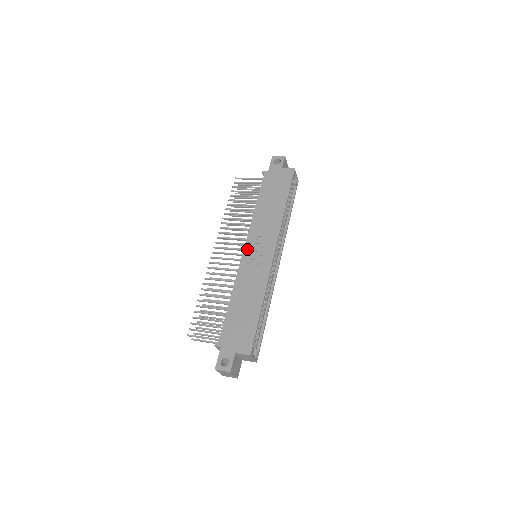
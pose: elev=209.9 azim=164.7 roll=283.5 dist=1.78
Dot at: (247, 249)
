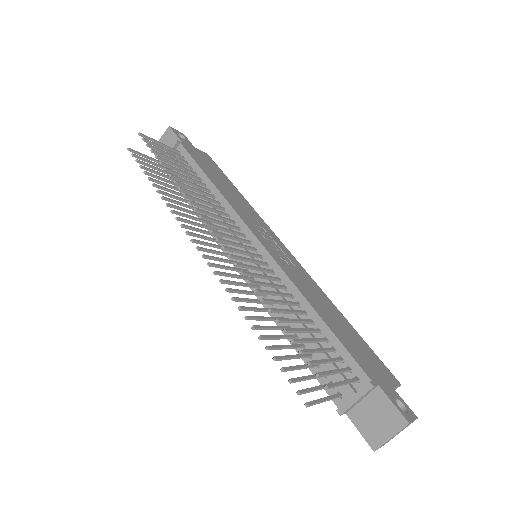
Dot at: (261, 239)
